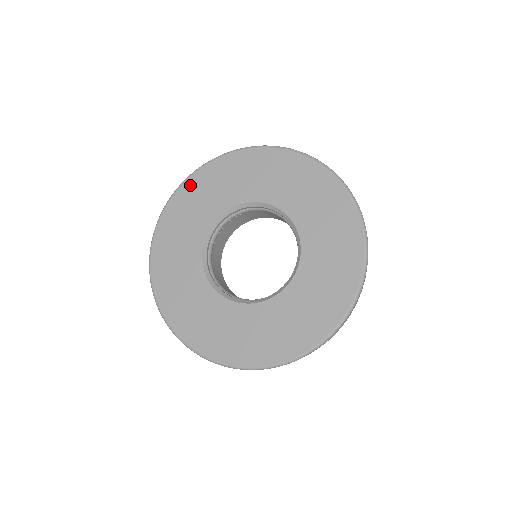
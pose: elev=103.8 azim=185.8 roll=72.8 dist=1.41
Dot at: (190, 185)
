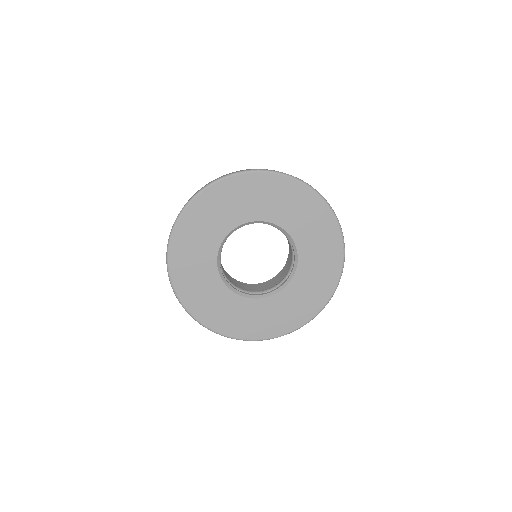
Dot at: (266, 179)
